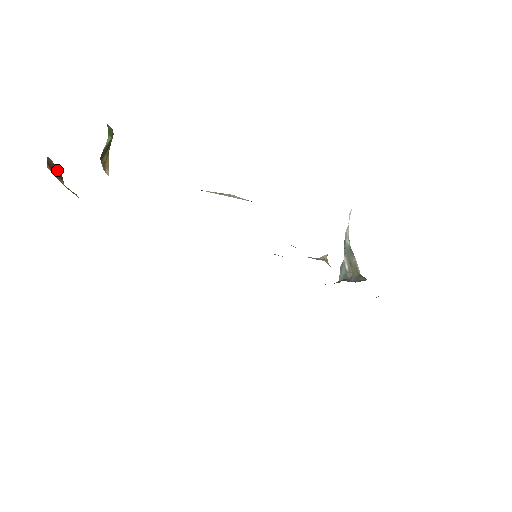
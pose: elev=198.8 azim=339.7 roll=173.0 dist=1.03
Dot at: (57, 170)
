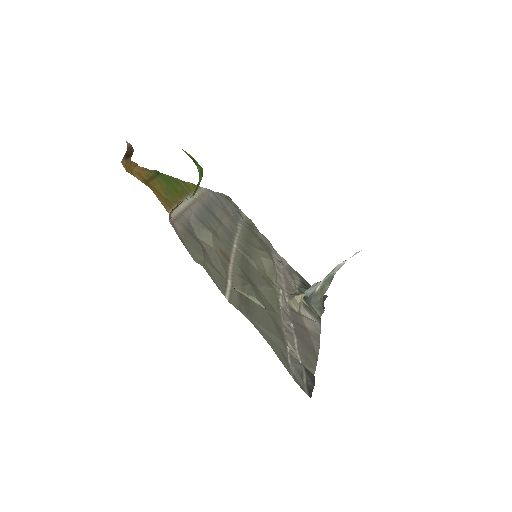
Dot at: (131, 152)
